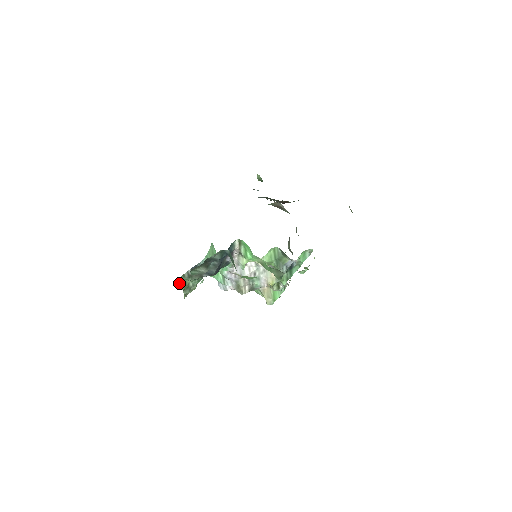
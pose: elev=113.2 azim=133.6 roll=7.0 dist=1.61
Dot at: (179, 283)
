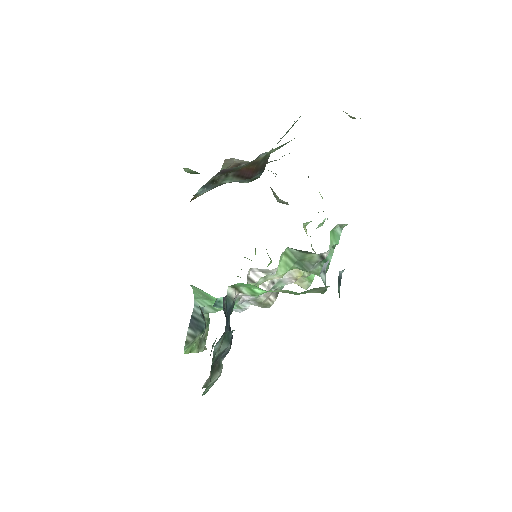
Dot at: (188, 352)
